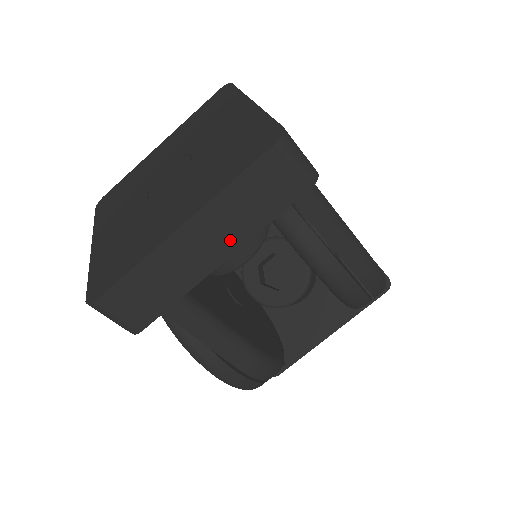
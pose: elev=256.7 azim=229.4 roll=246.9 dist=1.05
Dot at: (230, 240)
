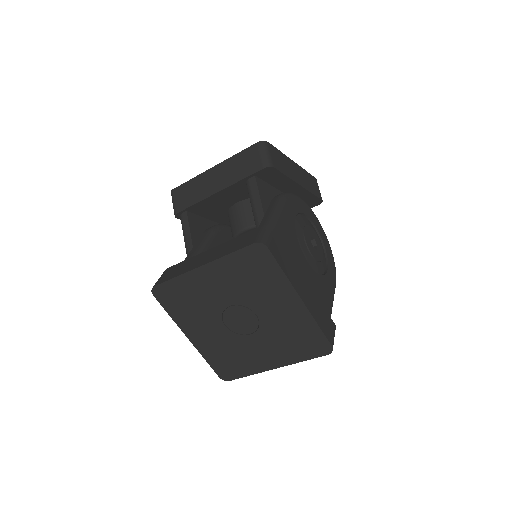
Dot at: occluded
